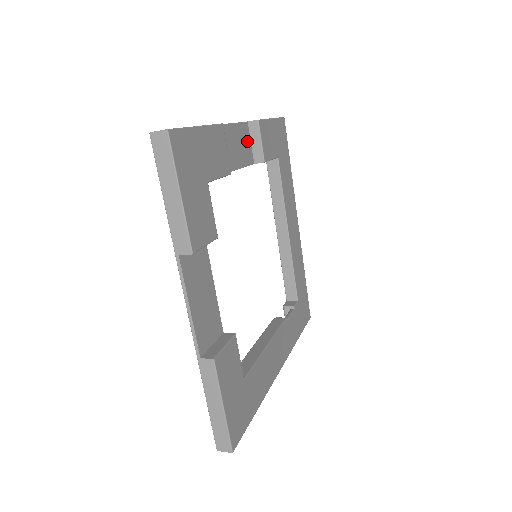
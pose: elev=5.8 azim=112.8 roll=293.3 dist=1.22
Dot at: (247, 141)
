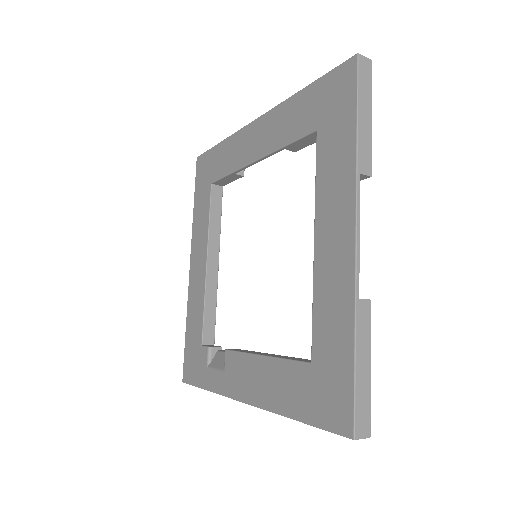
Dot at: occluded
